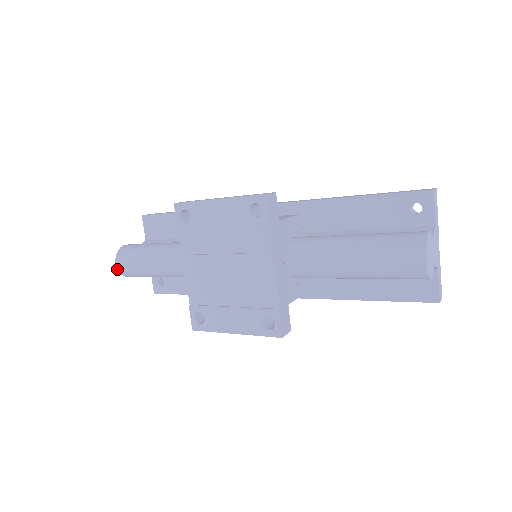
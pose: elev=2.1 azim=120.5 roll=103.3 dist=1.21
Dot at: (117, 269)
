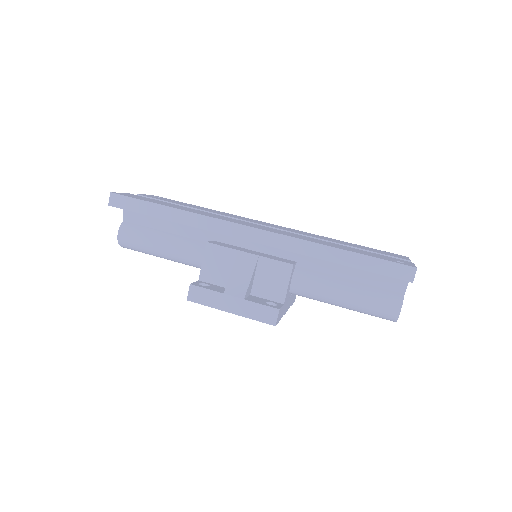
Dot at: occluded
